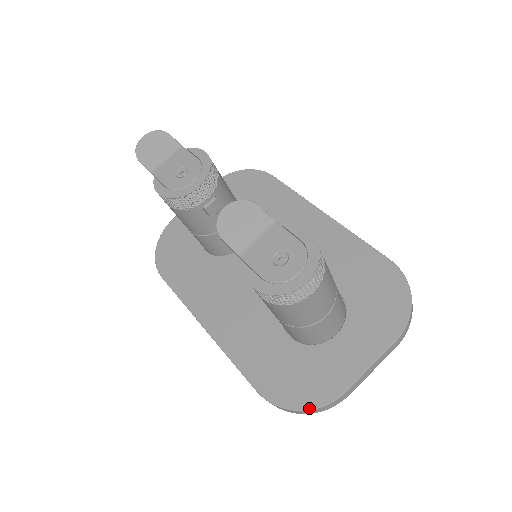
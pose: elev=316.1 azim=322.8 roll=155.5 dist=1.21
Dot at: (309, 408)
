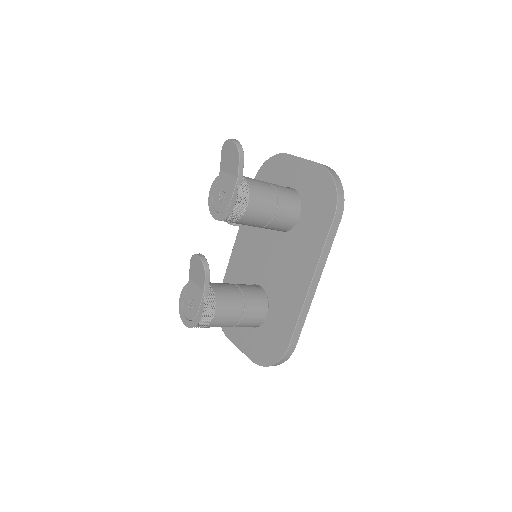
Dot at: occluded
